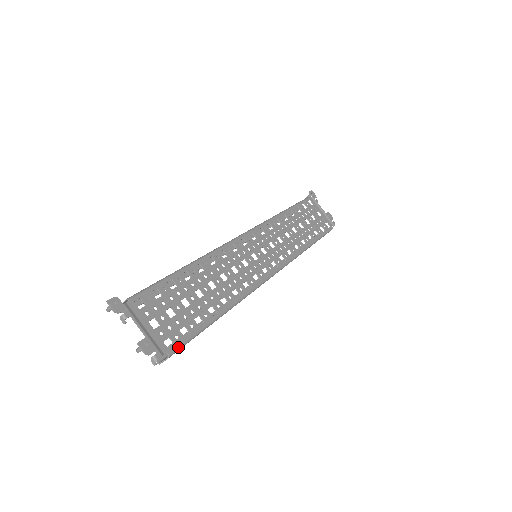
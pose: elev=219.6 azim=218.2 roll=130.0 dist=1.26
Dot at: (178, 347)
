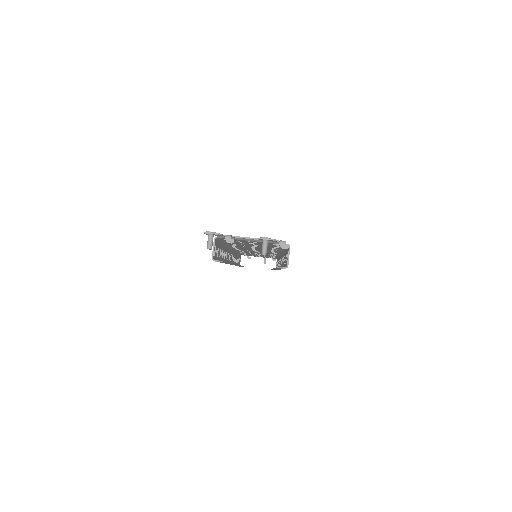
Dot at: occluded
